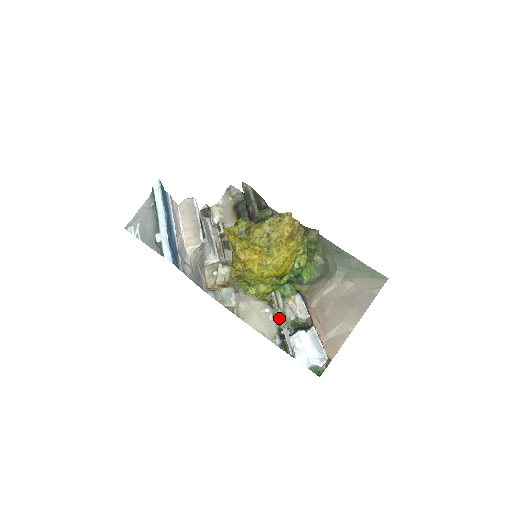
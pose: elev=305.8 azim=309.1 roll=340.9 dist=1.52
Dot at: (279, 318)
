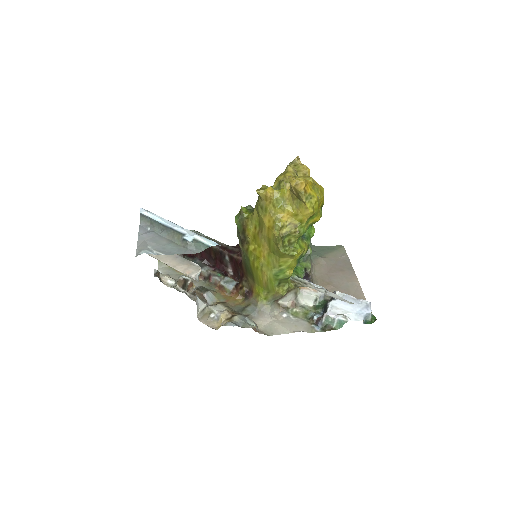
Dot at: (315, 289)
